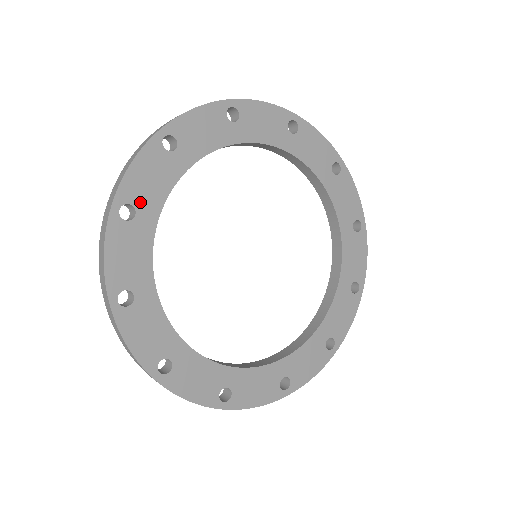
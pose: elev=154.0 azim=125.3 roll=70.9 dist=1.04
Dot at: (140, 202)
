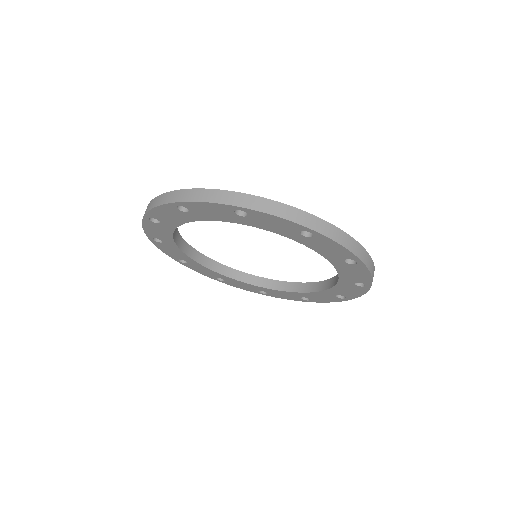
Dot at: (163, 220)
